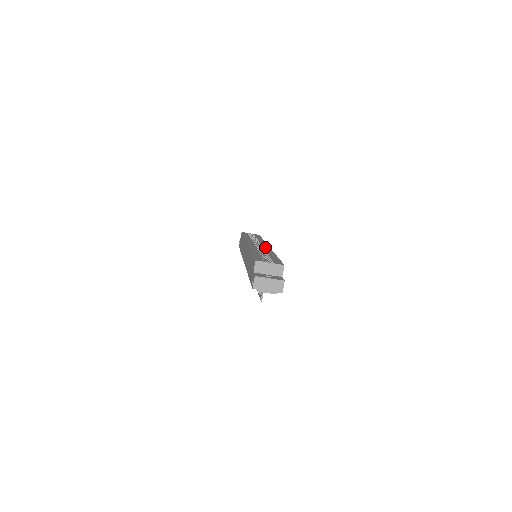
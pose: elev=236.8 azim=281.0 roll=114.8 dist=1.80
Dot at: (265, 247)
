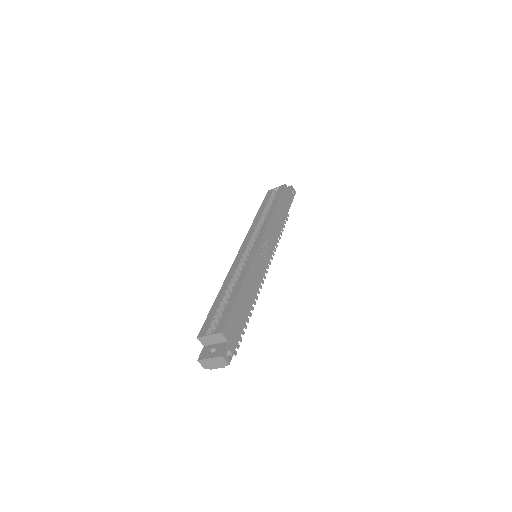
Dot at: (250, 254)
